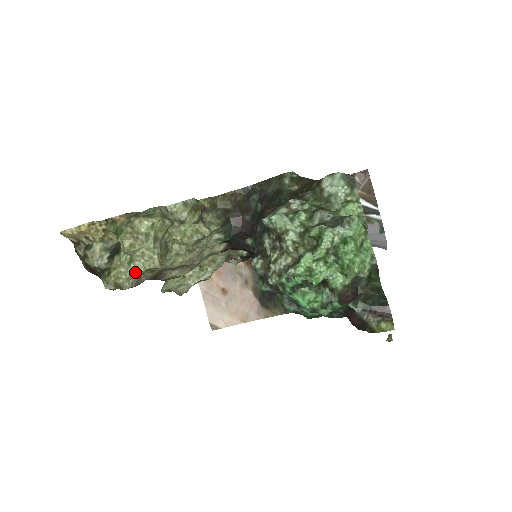
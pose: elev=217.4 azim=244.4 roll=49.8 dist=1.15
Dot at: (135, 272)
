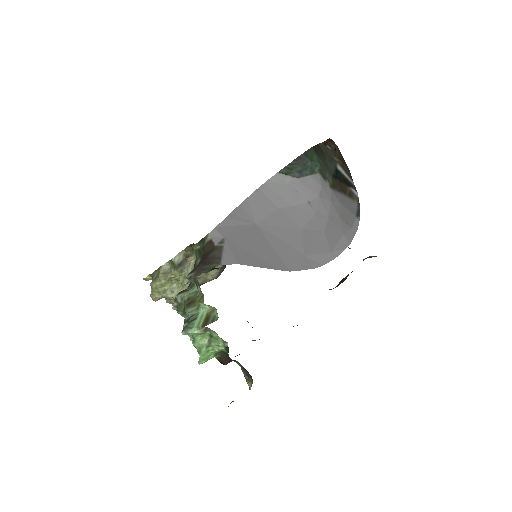
Dot at: (172, 303)
